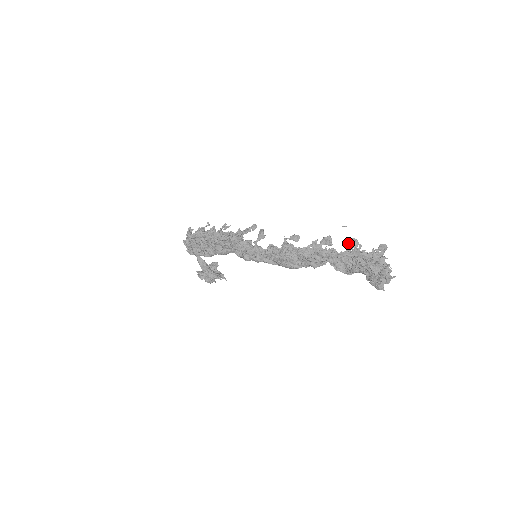
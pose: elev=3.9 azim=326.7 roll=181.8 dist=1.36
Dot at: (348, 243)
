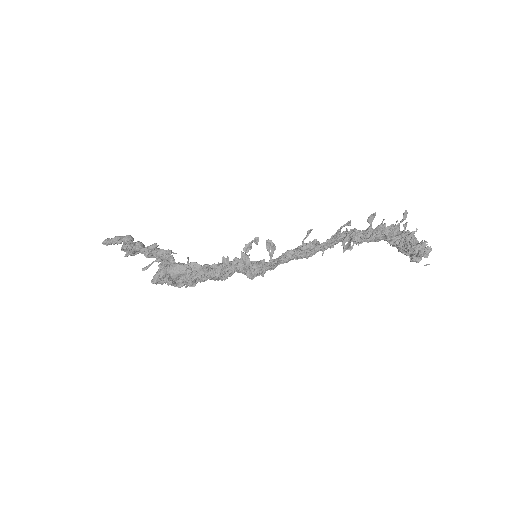
Dot at: (369, 220)
